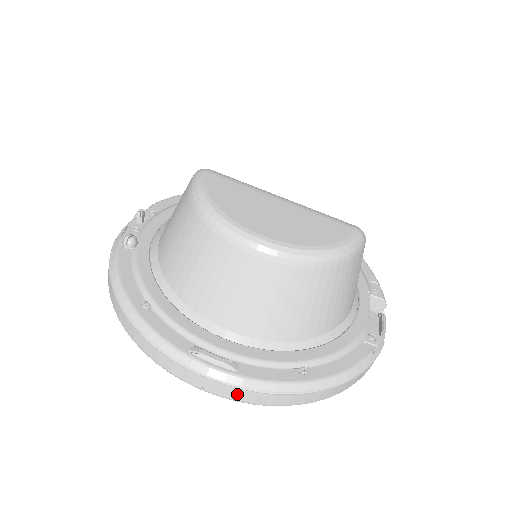
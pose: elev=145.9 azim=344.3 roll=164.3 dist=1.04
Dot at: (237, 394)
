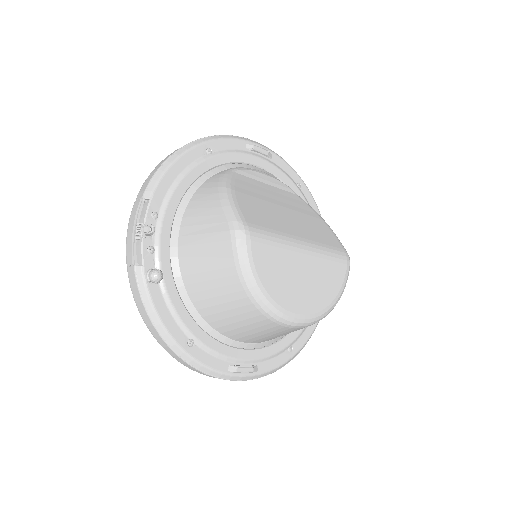
Dot at: occluded
